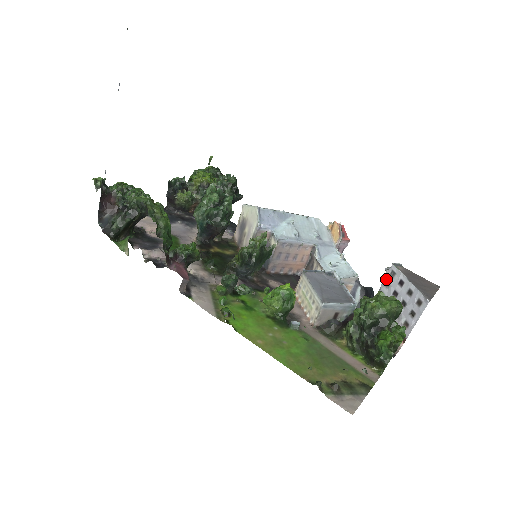
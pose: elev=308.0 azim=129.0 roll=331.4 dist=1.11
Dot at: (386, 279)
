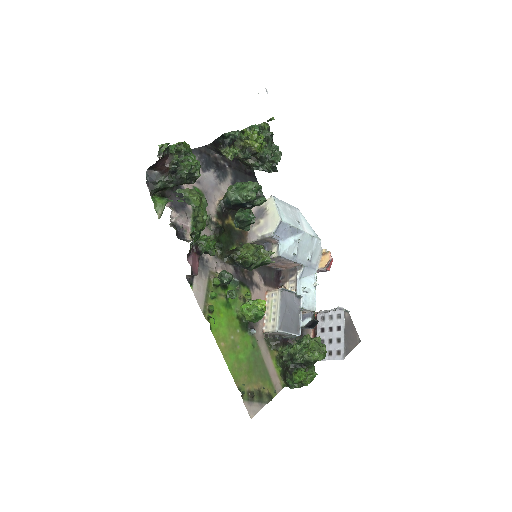
Dot at: (333, 314)
